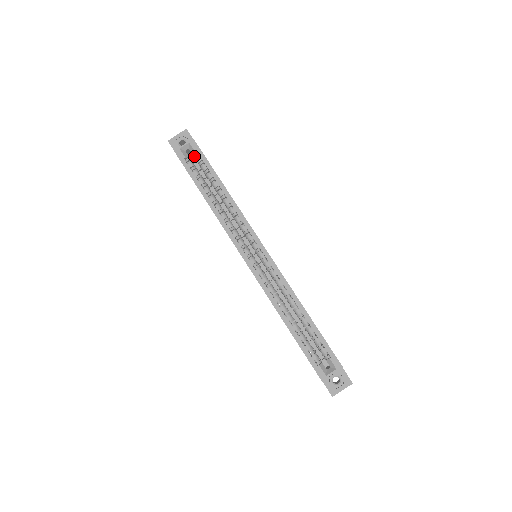
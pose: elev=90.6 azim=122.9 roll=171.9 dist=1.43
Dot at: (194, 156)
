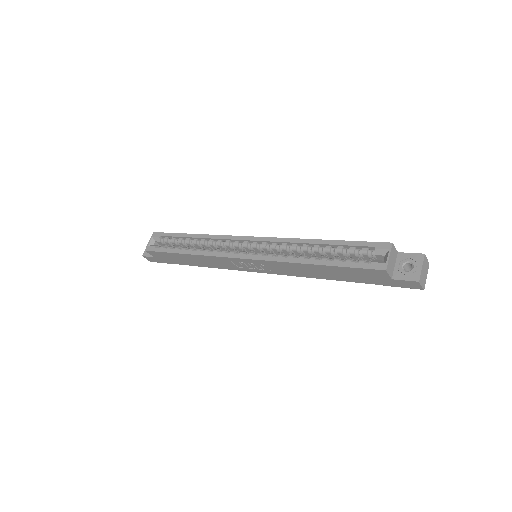
Dot at: (162, 242)
